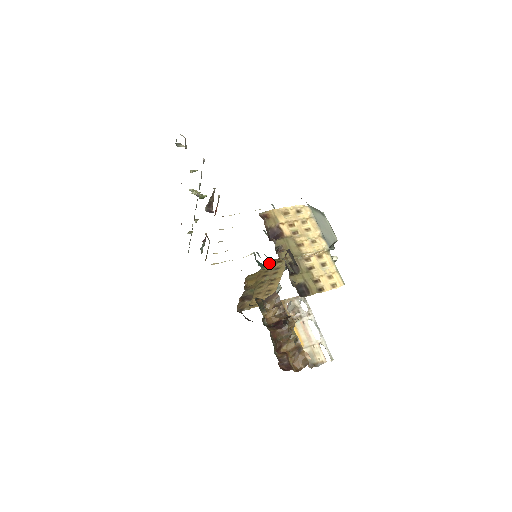
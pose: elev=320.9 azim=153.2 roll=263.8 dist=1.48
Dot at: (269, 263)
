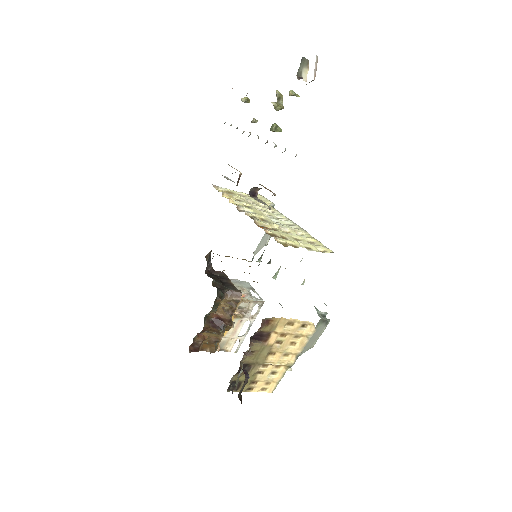
Dot at: occluded
